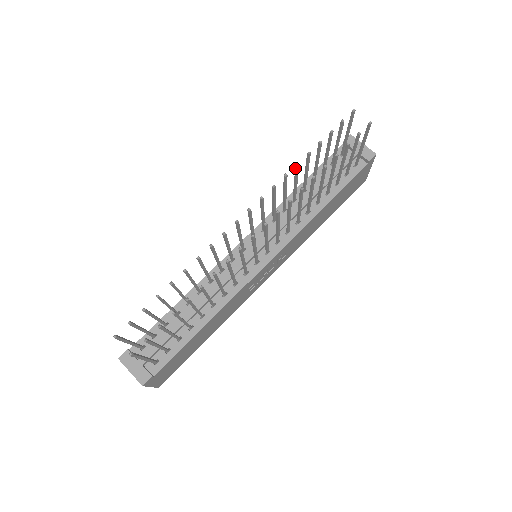
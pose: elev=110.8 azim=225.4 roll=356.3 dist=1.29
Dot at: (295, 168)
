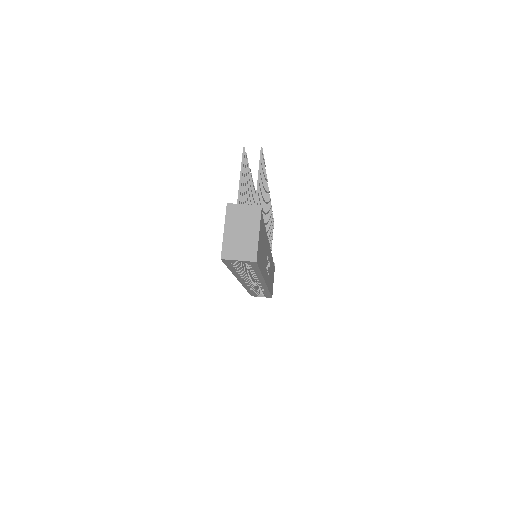
Dot at: occluded
